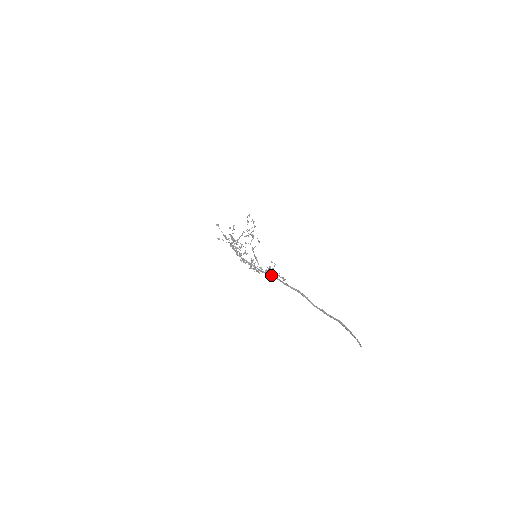
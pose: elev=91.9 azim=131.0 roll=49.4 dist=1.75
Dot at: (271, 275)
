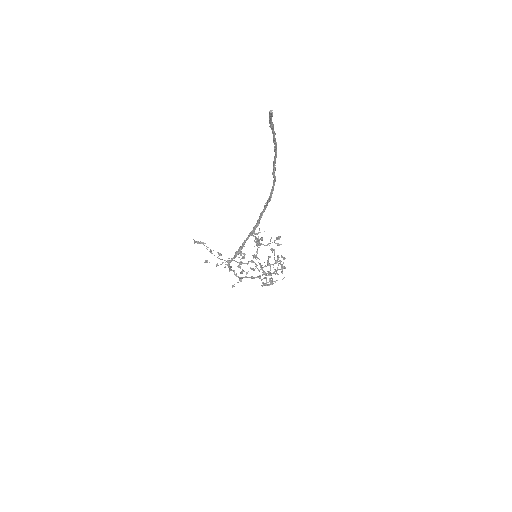
Dot at: occluded
